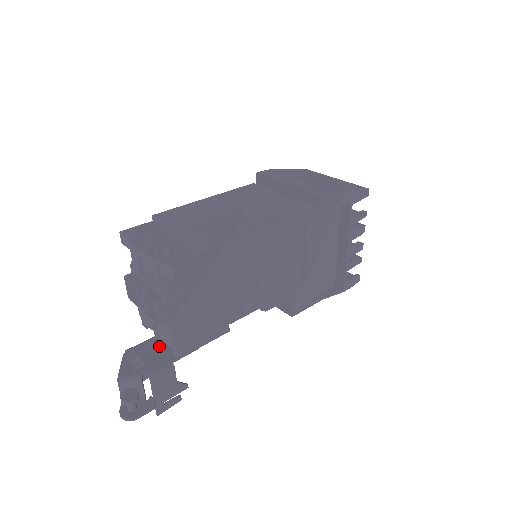
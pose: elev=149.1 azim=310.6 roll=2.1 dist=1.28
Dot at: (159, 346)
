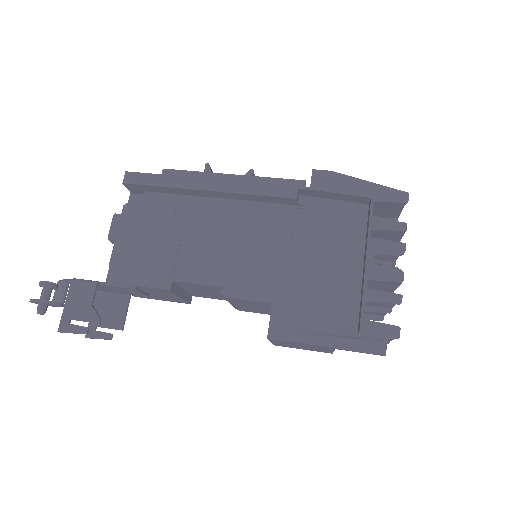
Dot at: occluded
